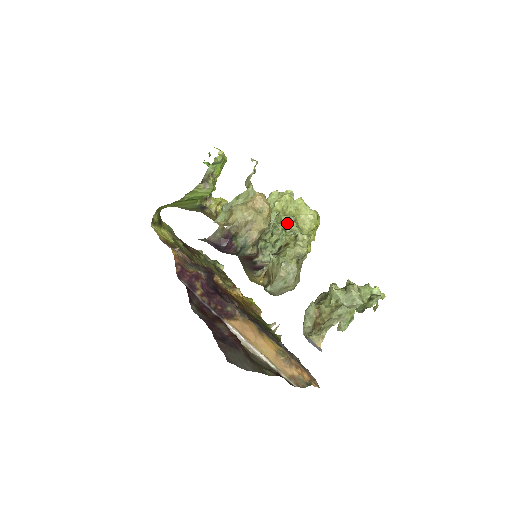
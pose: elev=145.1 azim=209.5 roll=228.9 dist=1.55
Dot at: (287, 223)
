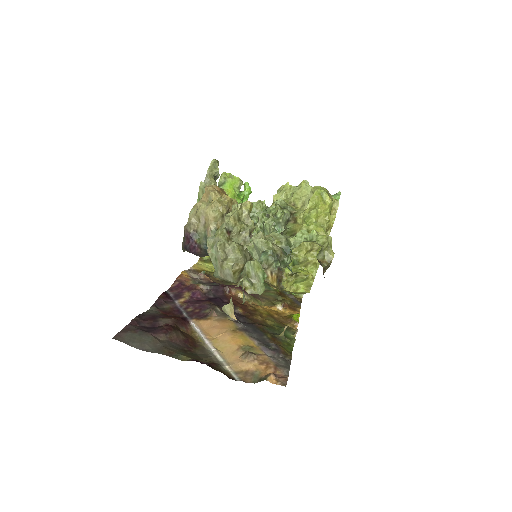
Dot at: (271, 209)
